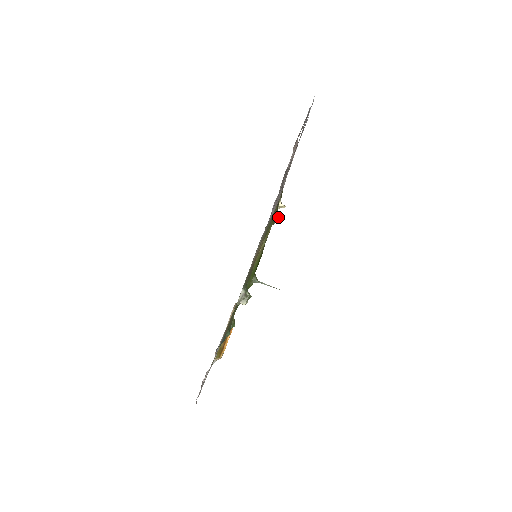
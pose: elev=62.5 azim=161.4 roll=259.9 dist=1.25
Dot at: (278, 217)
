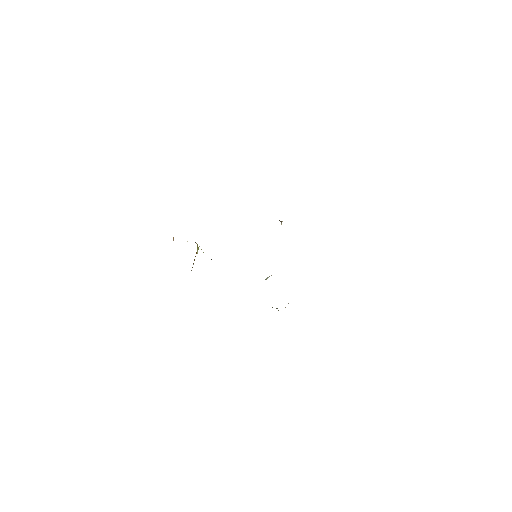
Dot at: occluded
